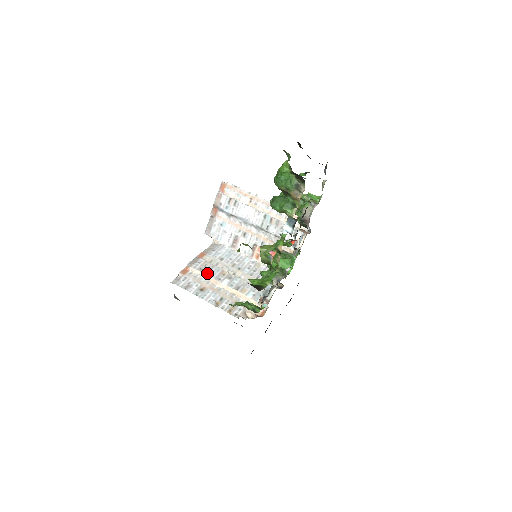
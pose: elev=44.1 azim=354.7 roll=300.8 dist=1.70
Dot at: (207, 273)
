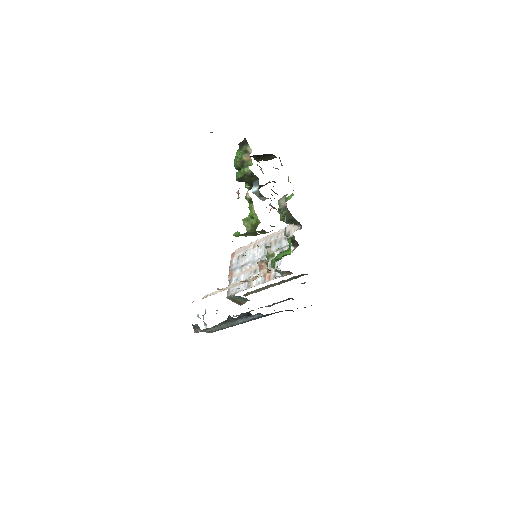
Dot at: occluded
